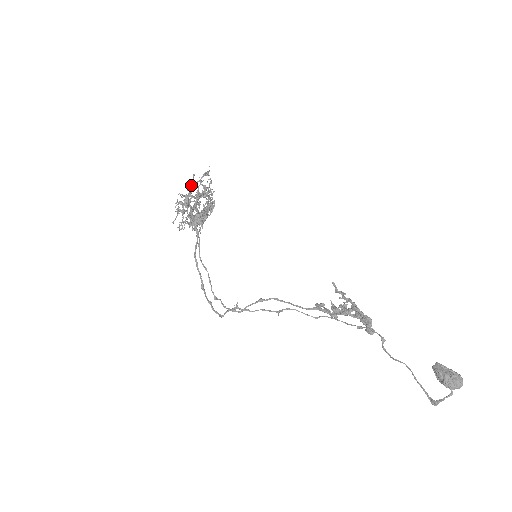
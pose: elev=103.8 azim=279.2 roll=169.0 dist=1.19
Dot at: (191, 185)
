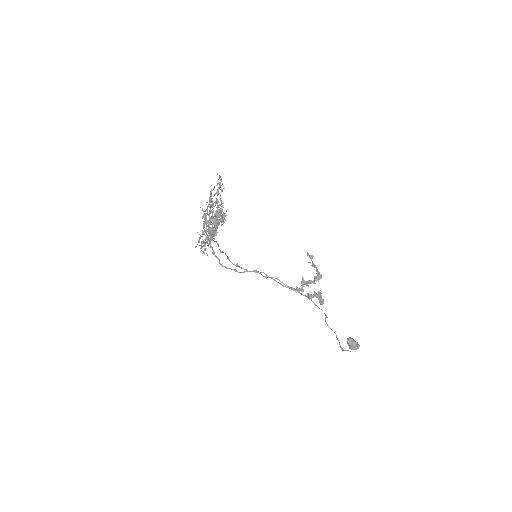
Dot at: occluded
